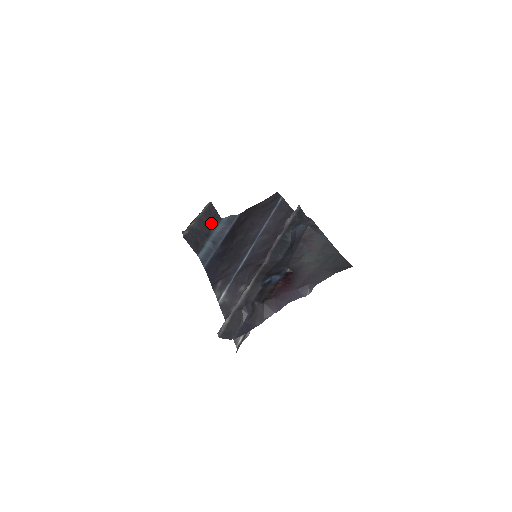
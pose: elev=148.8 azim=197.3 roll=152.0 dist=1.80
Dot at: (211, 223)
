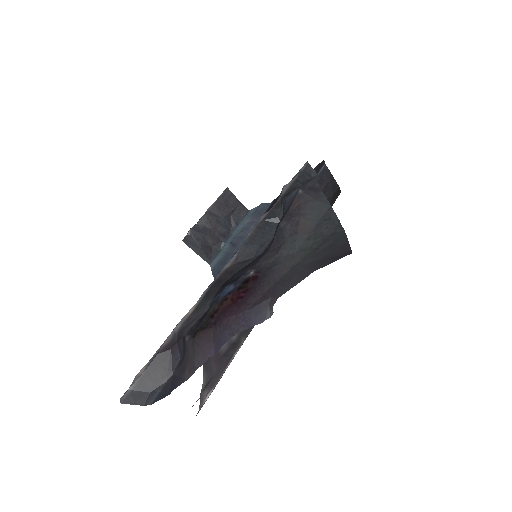
Dot at: (231, 218)
